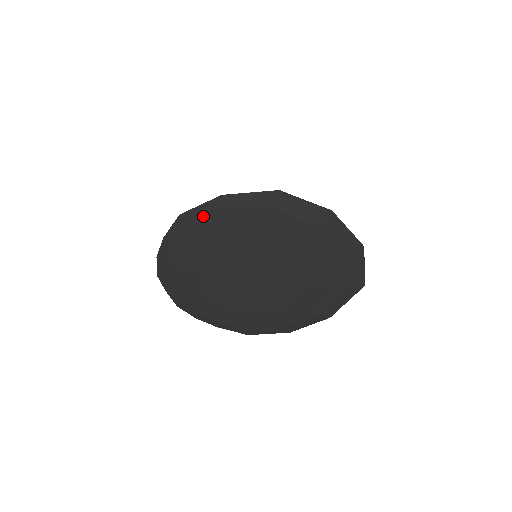
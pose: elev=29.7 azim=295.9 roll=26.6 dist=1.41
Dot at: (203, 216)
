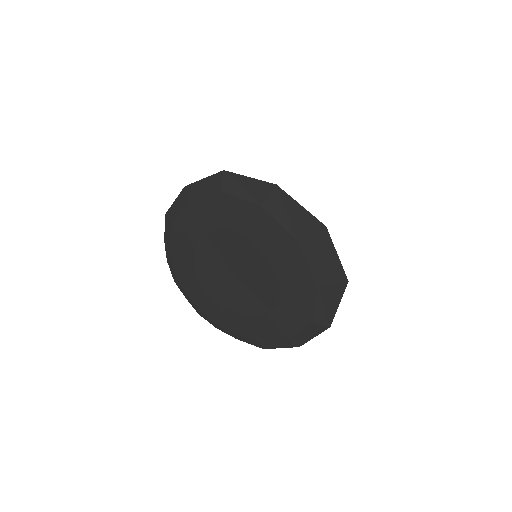
Dot at: (178, 212)
